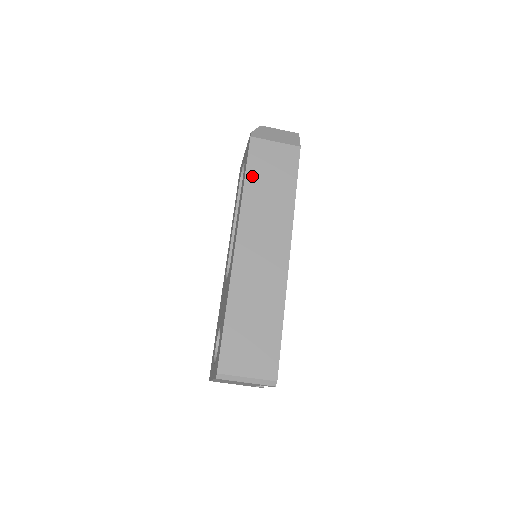
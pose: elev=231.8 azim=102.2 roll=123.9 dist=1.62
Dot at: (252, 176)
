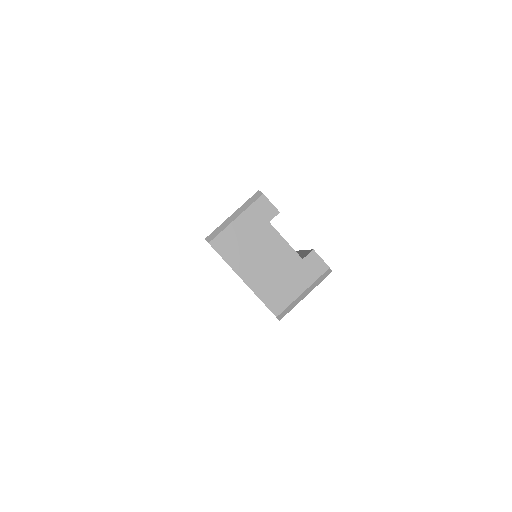
Dot at: occluded
